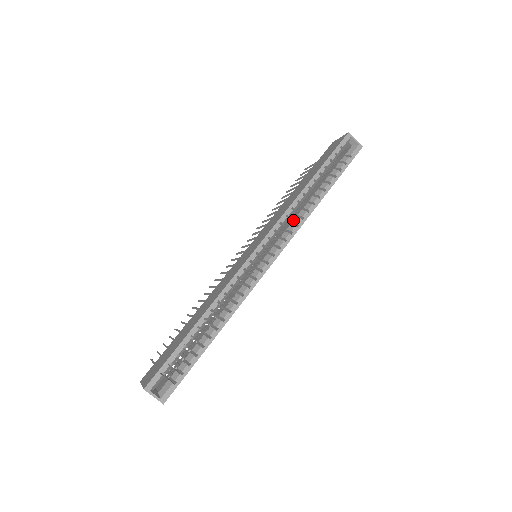
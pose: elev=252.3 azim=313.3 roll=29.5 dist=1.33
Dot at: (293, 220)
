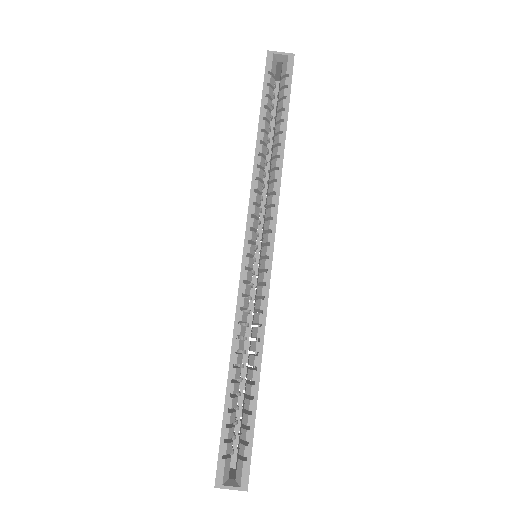
Dot at: occluded
